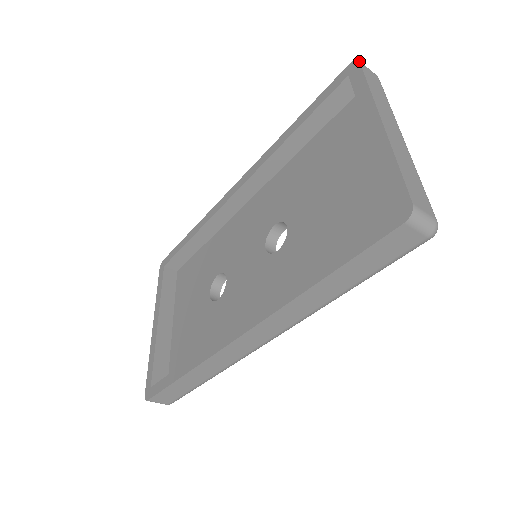
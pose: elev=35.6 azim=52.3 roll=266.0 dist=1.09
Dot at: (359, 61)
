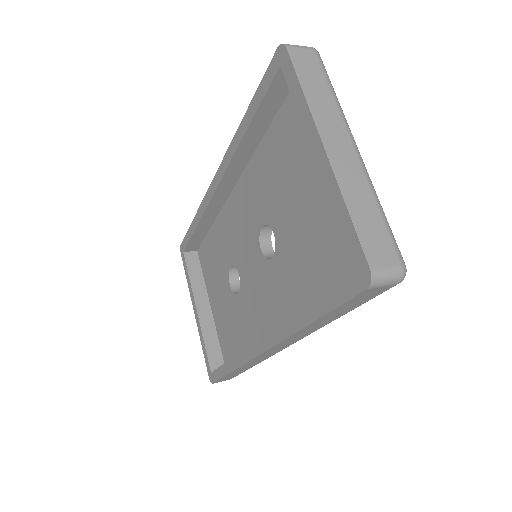
Dot at: (286, 48)
